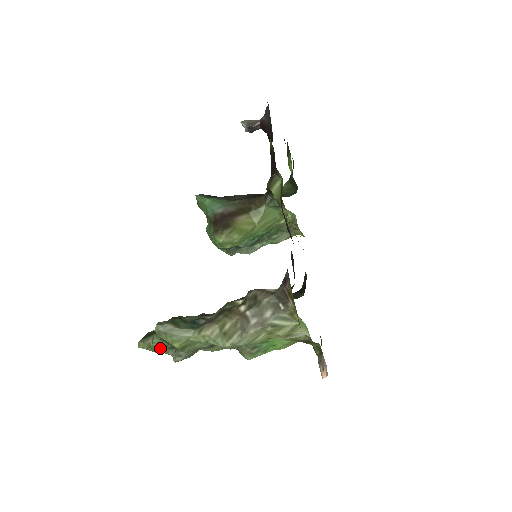
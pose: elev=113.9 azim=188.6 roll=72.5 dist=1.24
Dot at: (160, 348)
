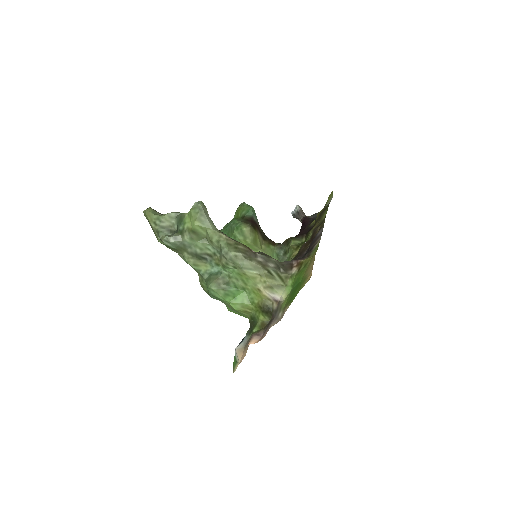
Dot at: (163, 223)
